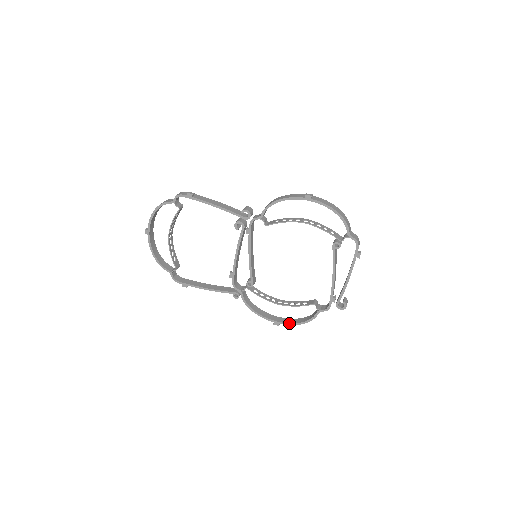
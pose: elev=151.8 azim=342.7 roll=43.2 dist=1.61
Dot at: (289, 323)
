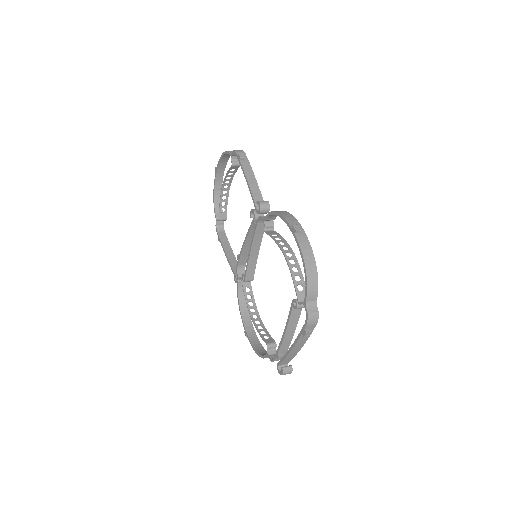
Dot at: (251, 342)
